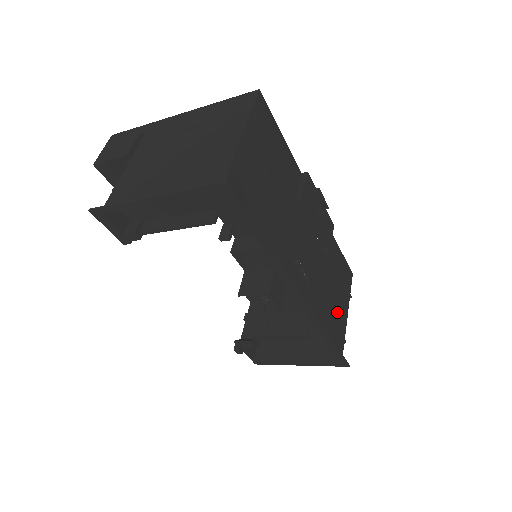
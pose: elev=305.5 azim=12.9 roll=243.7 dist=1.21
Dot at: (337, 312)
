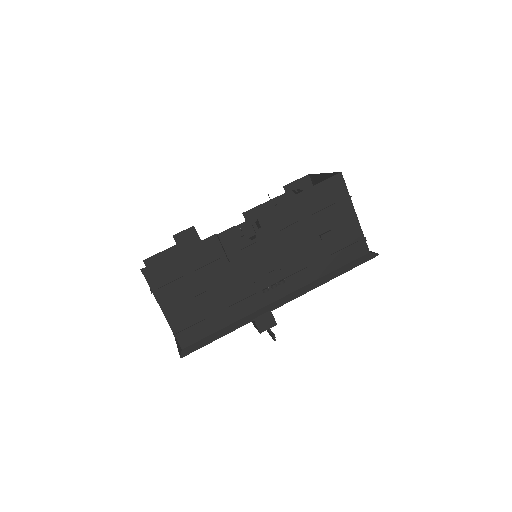
Dot at: (338, 237)
